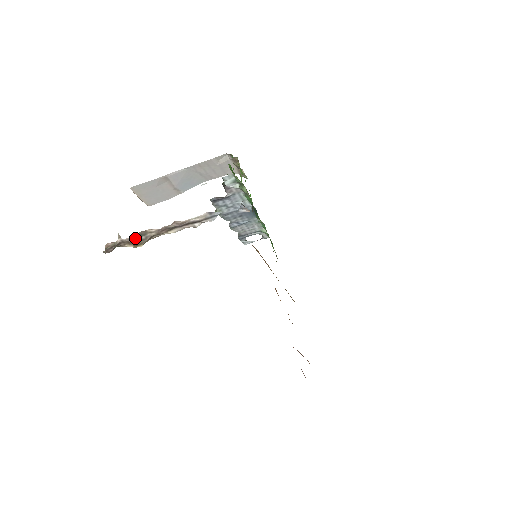
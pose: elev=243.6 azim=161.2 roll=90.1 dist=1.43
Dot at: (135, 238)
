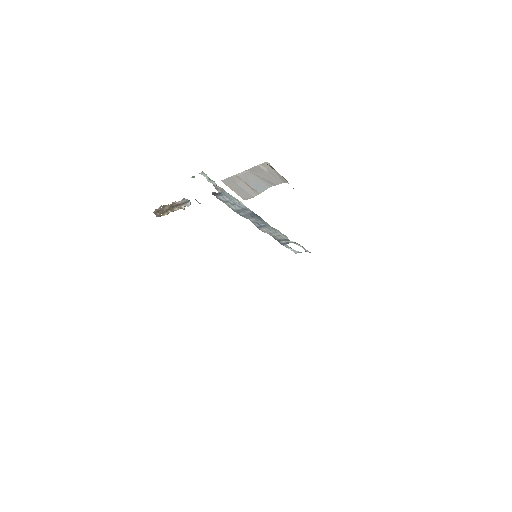
Dot at: (162, 209)
